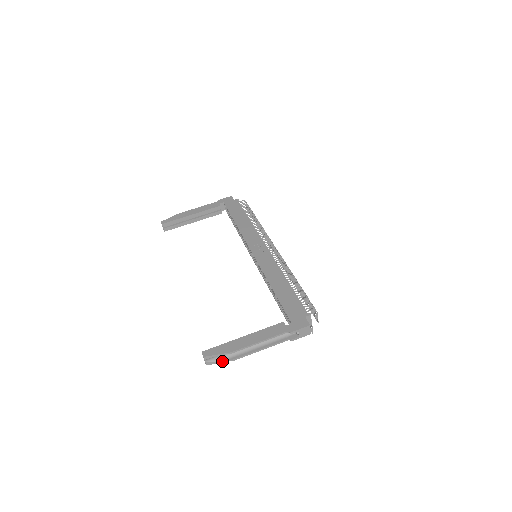
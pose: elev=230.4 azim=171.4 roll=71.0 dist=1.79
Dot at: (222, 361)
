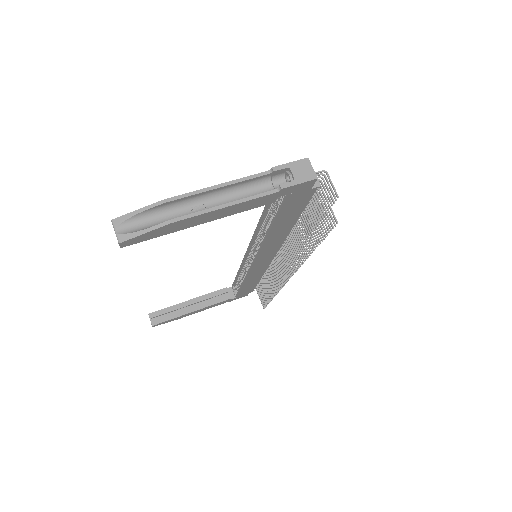
Dot at: (148, 228)
